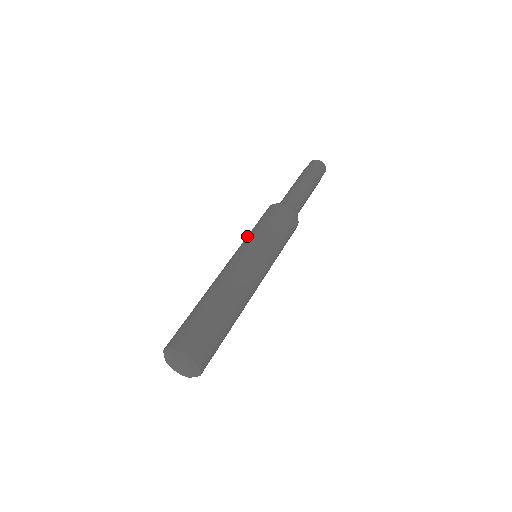
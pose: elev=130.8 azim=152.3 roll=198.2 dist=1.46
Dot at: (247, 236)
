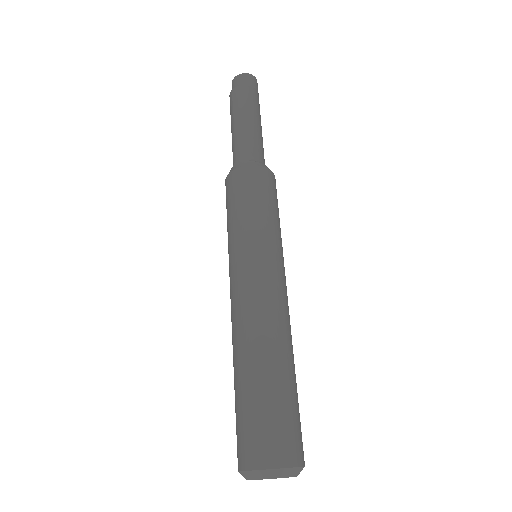
Dot at: occluded
